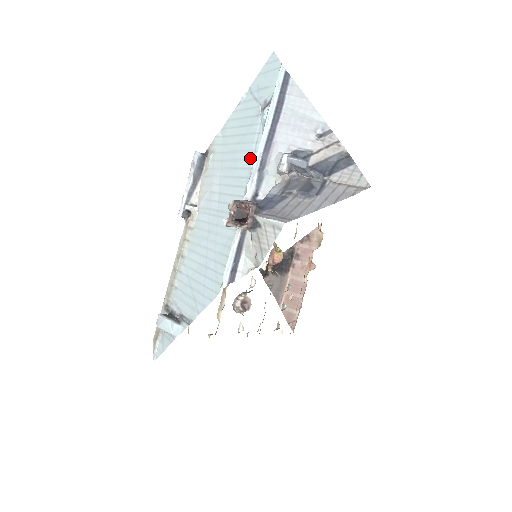
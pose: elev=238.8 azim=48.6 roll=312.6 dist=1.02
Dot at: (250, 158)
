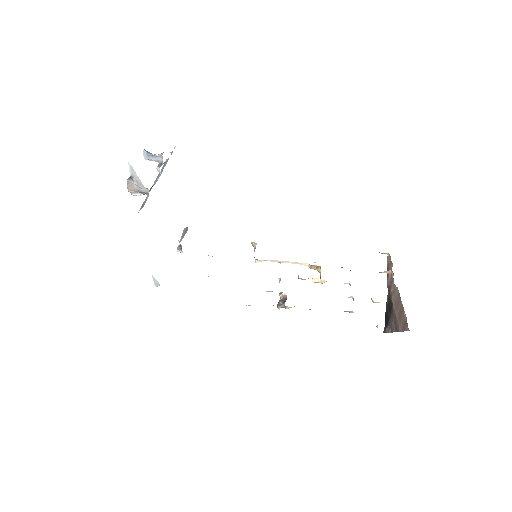
Dot at: occluded
